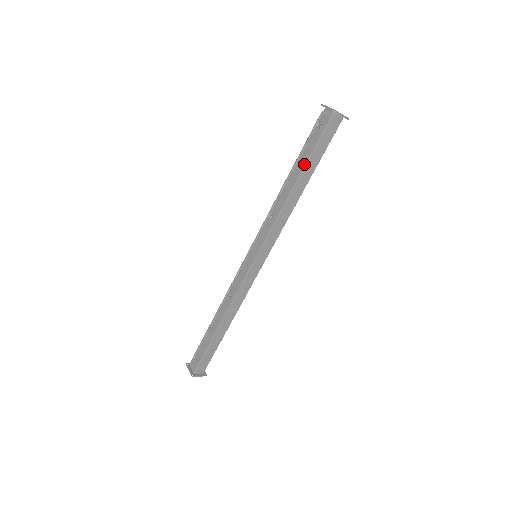
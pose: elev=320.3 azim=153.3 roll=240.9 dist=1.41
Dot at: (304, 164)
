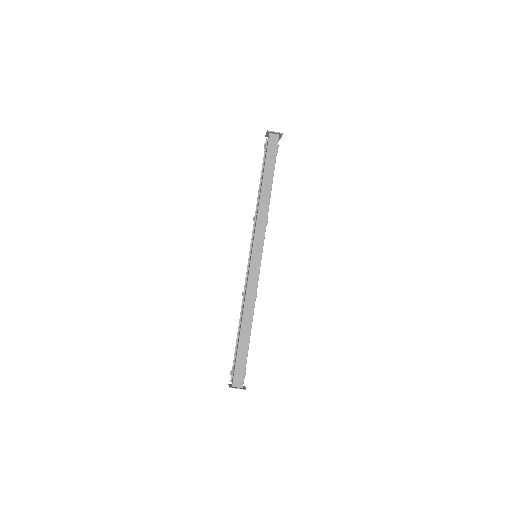
Dot at: (263, 172)
